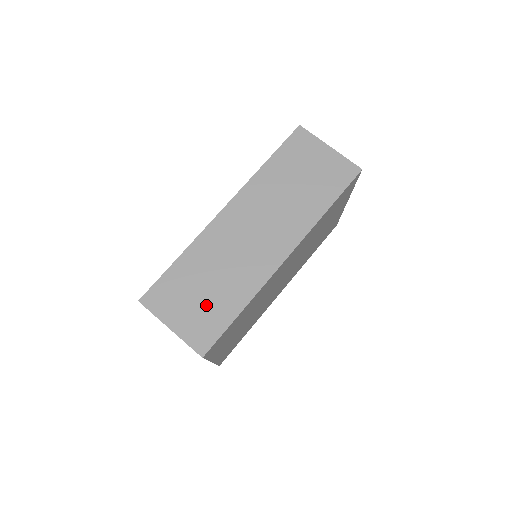
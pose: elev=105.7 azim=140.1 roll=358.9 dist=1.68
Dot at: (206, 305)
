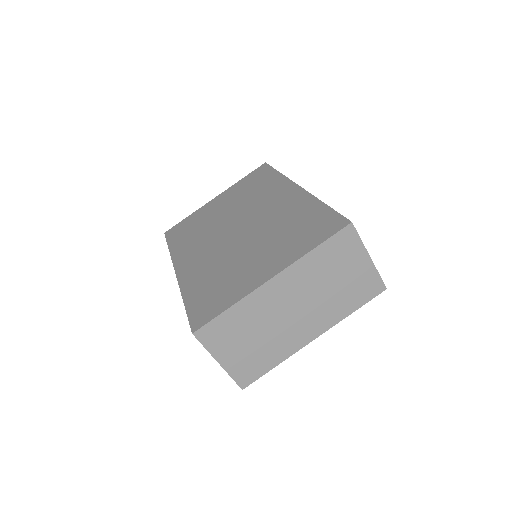
Dot at: occluded
